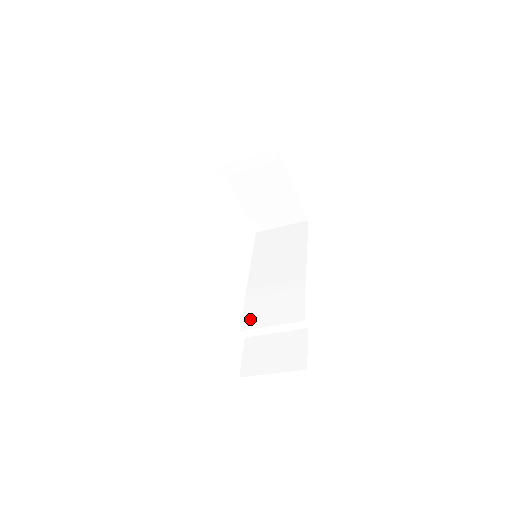
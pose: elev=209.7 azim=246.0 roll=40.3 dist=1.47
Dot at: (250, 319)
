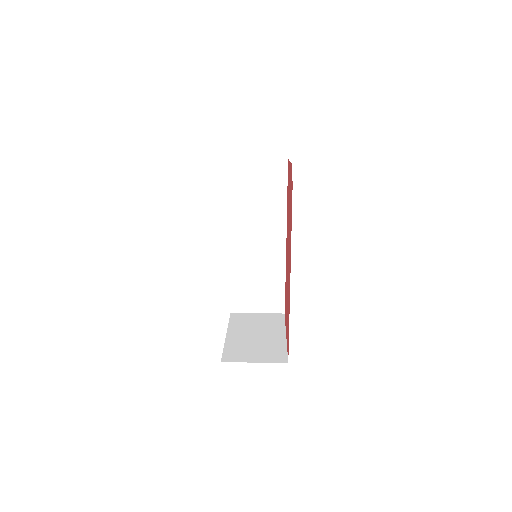
Dot at: (237, 272)
